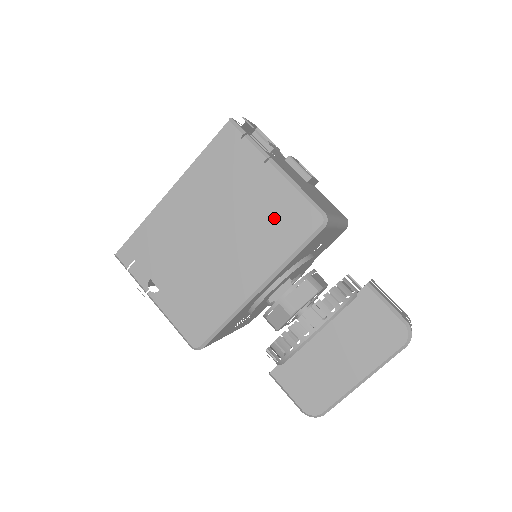
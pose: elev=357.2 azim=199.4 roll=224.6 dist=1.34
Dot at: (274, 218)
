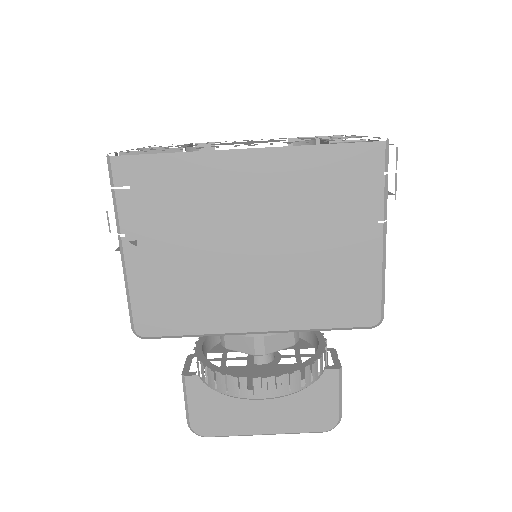
Dot at: (336, 283)
